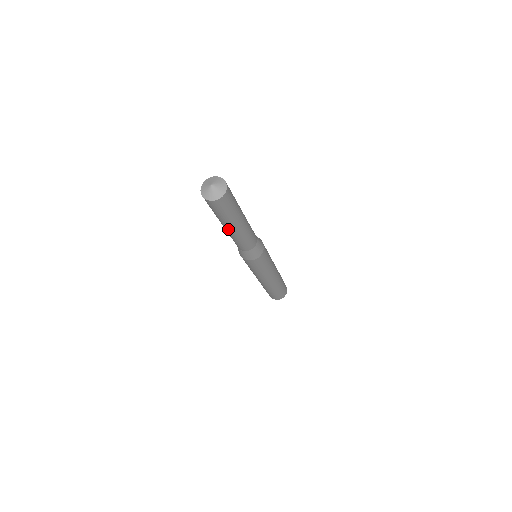
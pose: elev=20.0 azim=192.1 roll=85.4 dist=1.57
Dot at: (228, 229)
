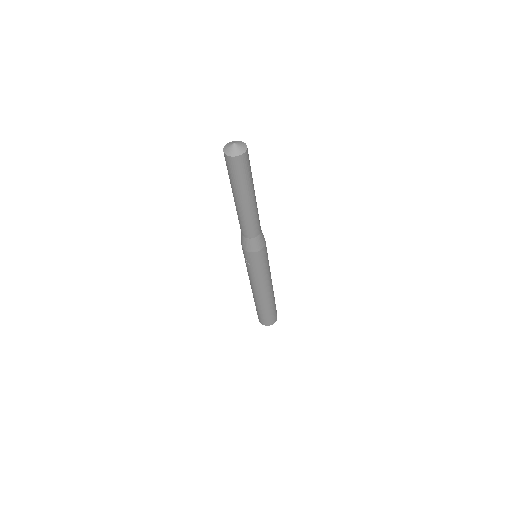
Dot at: (249, 201)
